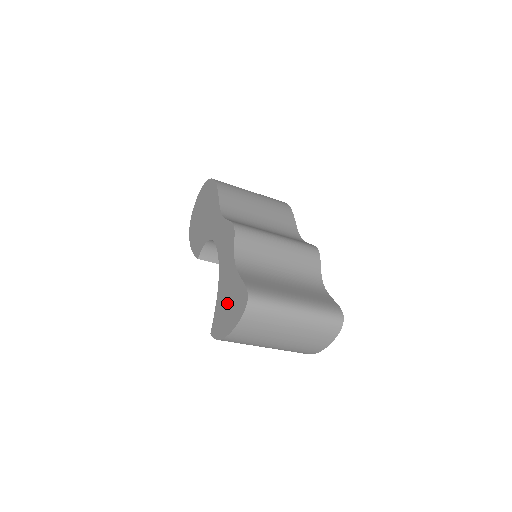
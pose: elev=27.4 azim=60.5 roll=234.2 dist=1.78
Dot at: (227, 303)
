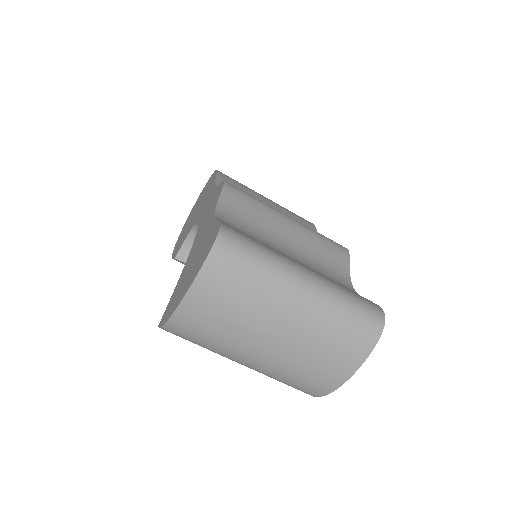
Dot at: (190, 266)
